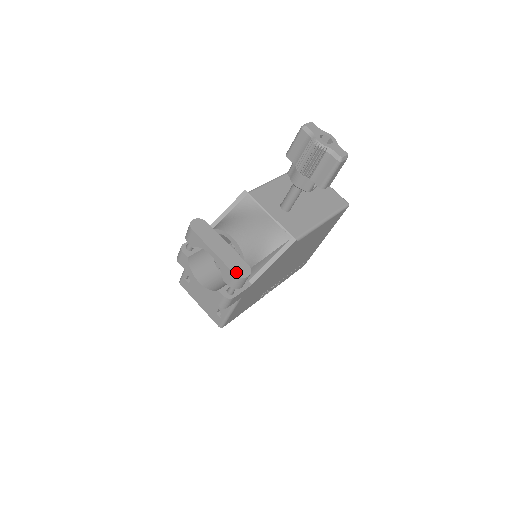
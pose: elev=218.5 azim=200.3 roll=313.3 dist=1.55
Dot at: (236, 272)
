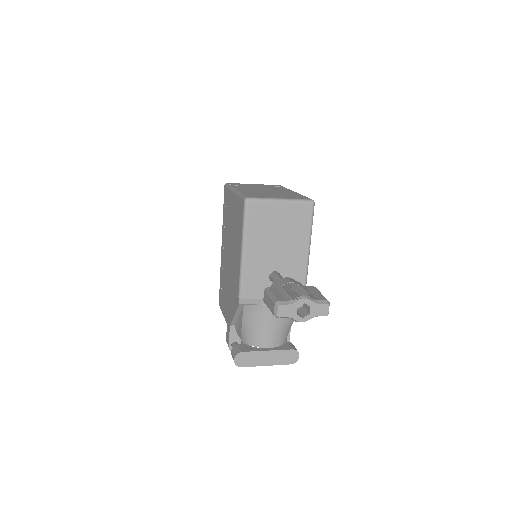
Dot at: (291, 362)
